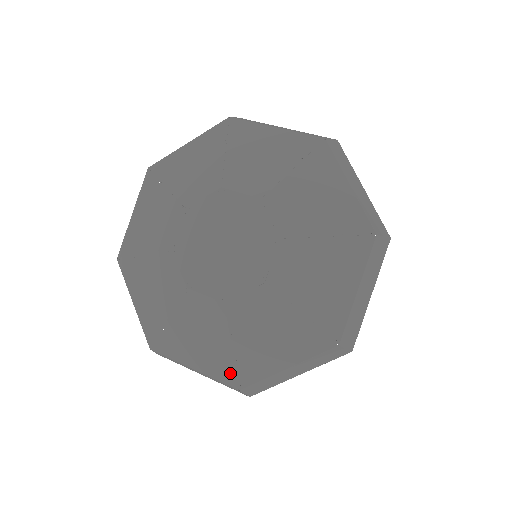
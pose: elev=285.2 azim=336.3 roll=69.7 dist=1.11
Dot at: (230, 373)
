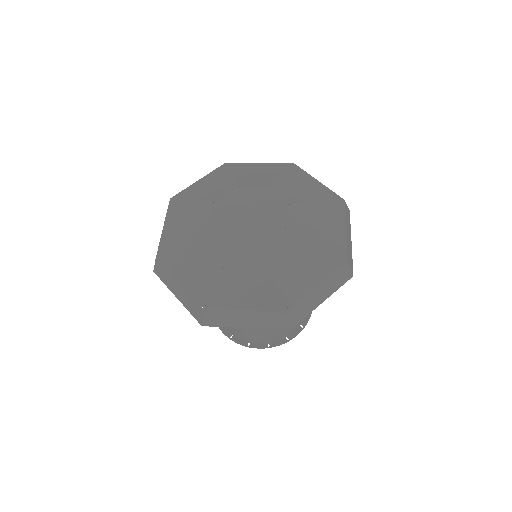
Dot at: (204, 294)
